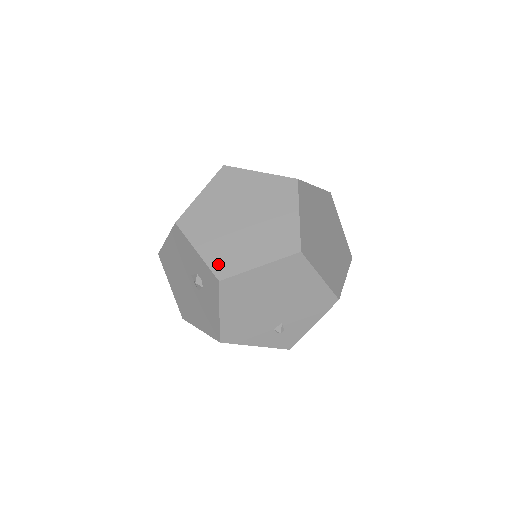
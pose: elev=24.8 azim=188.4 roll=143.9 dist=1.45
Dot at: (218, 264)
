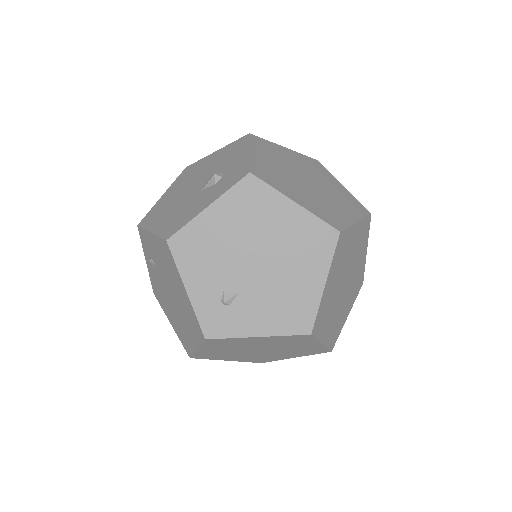
Dot at: (260, 169)
